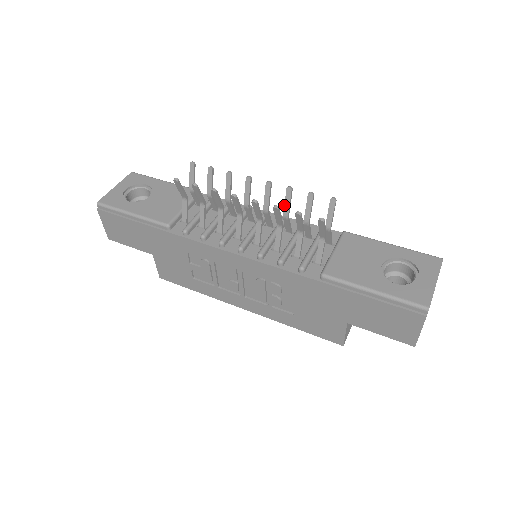
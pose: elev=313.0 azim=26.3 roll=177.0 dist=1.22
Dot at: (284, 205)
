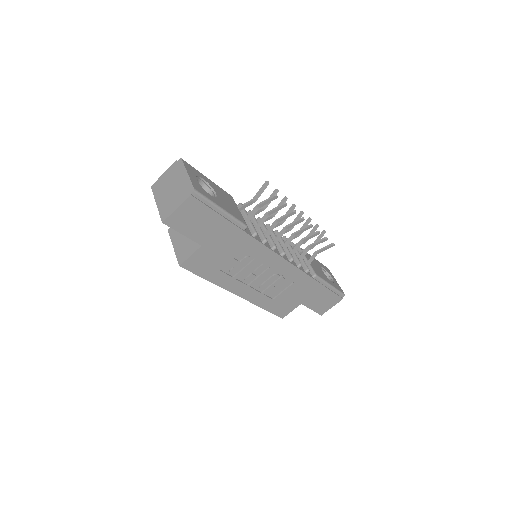
Dot at: occluded
